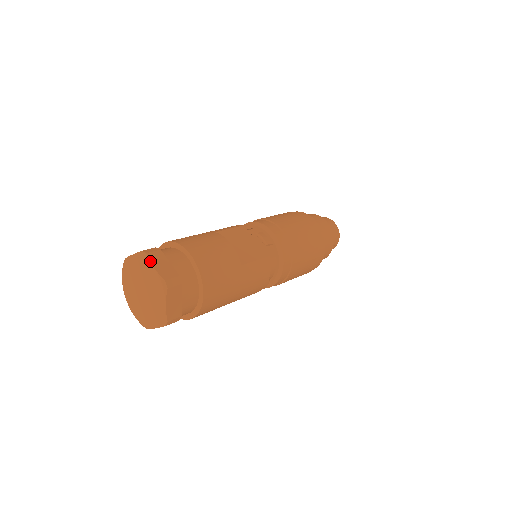
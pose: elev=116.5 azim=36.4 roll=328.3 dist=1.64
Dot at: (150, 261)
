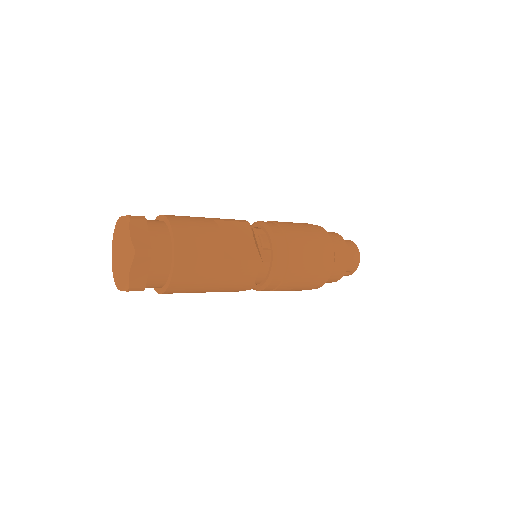
Dot at: (130, 227)
